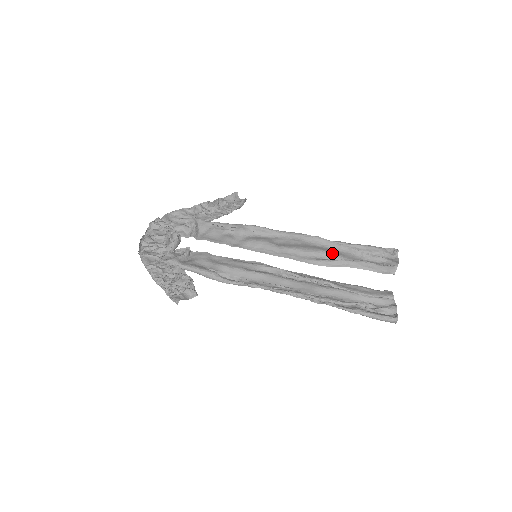
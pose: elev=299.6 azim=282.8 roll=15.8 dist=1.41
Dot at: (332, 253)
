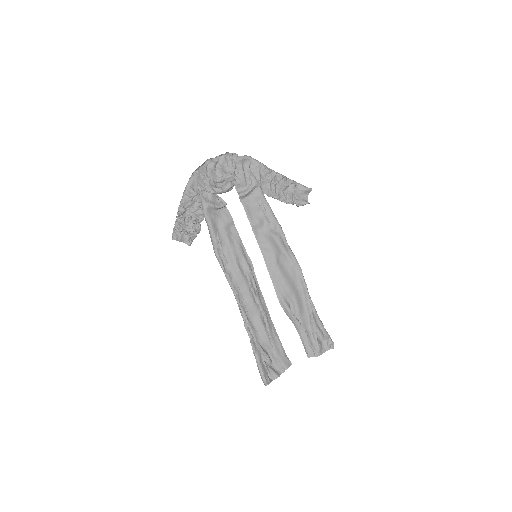
Dot at: (297, 306)
